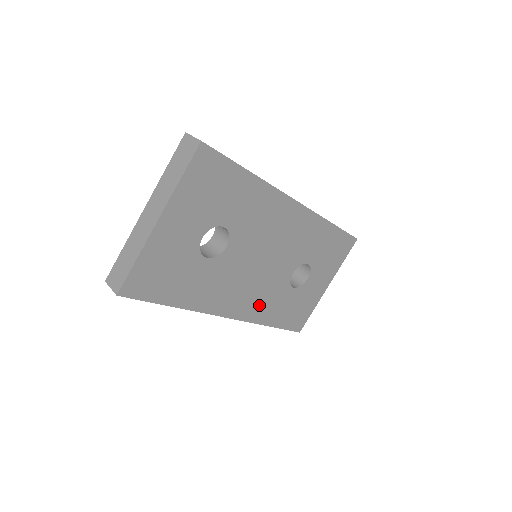
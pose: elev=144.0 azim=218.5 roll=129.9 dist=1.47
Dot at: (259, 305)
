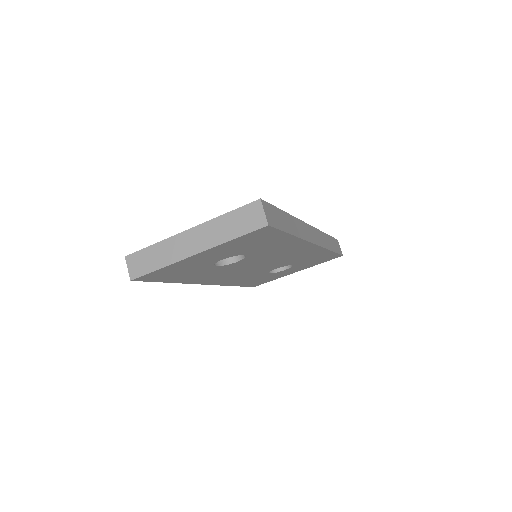
Dot at: (235, 279)
